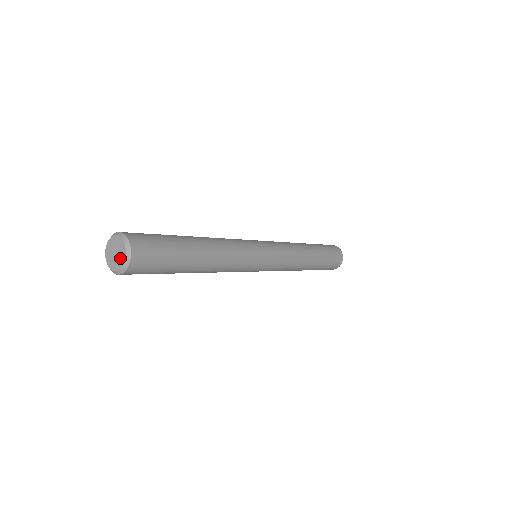
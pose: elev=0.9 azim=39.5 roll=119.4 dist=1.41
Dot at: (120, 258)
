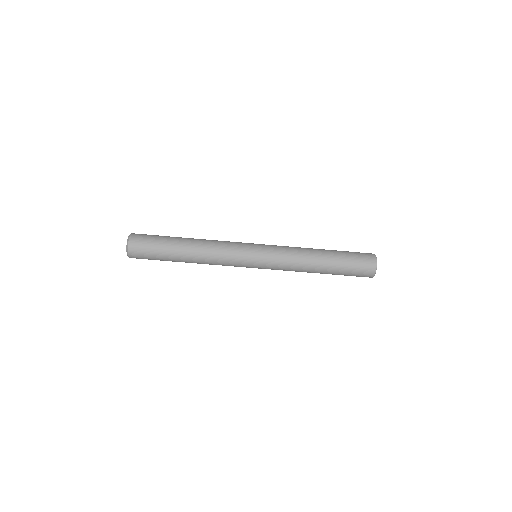
Dot at: occluded
